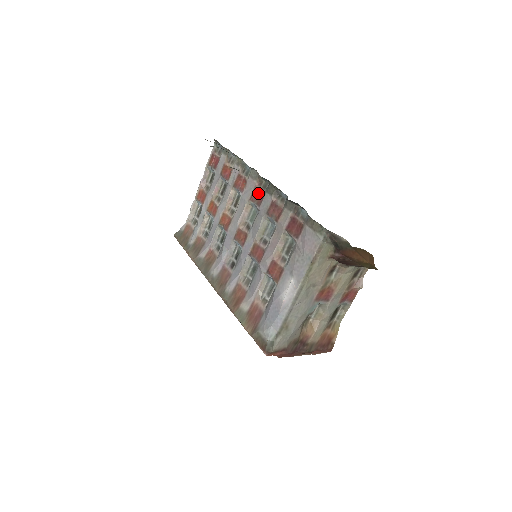
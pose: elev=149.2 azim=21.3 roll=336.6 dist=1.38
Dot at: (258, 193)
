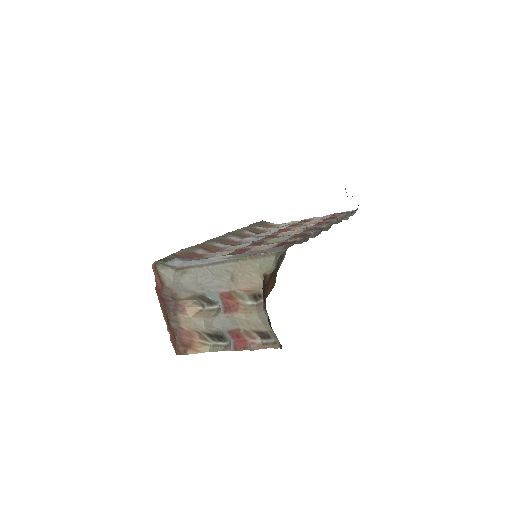
Dot at: occluded
